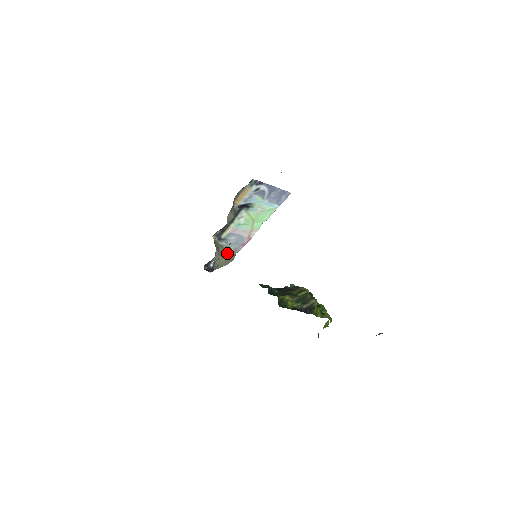
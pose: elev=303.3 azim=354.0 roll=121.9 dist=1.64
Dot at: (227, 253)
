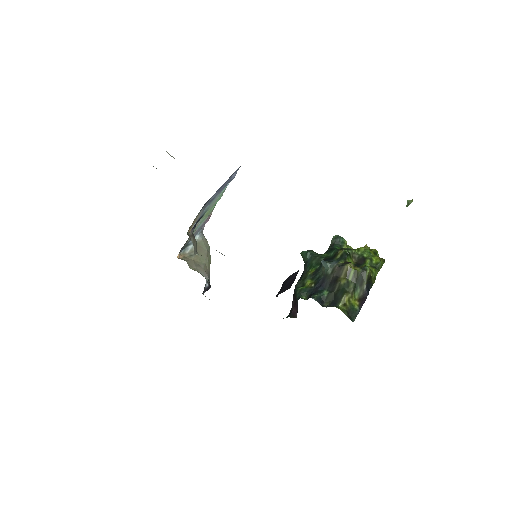
Dot at: (201, 251)
